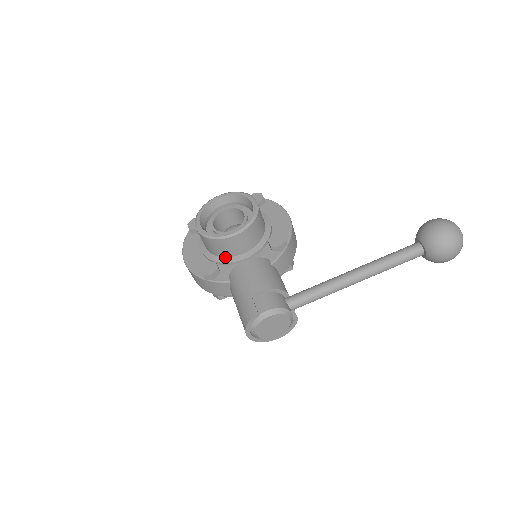
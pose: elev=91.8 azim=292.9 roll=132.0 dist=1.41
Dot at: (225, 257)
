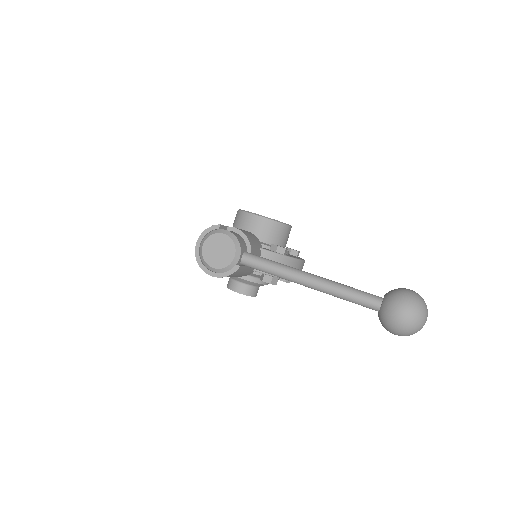
Dot at: occluded
